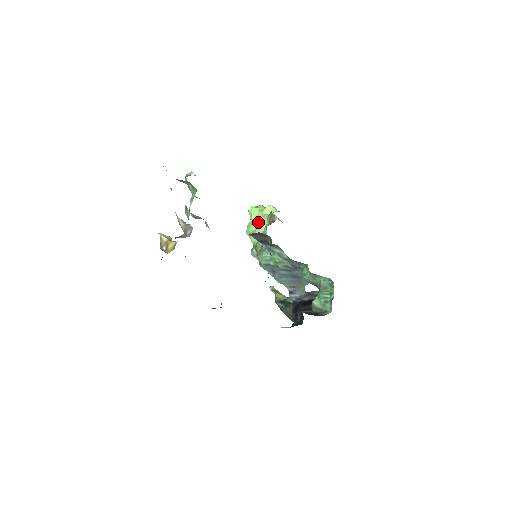
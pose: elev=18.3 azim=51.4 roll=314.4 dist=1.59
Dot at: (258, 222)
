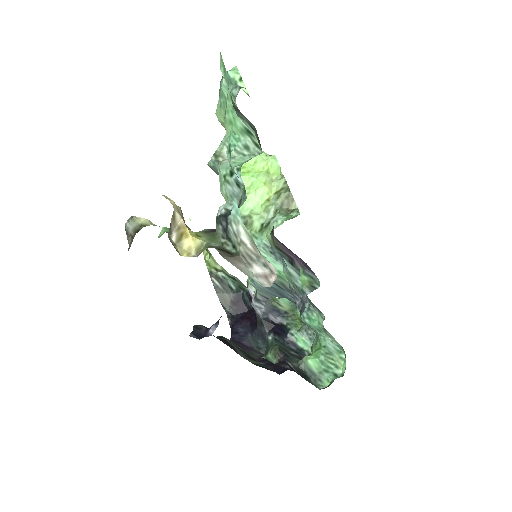
Dot at: (257, 181)
